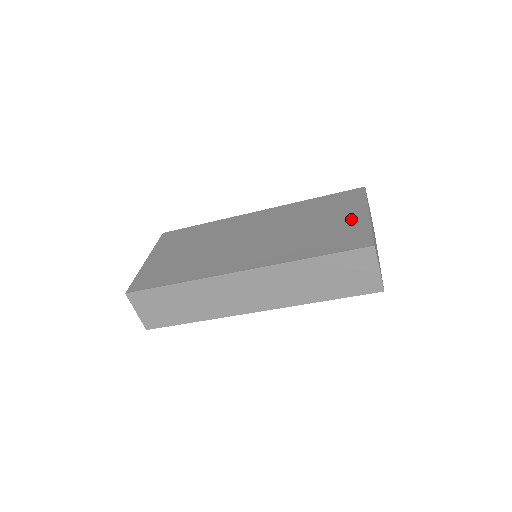
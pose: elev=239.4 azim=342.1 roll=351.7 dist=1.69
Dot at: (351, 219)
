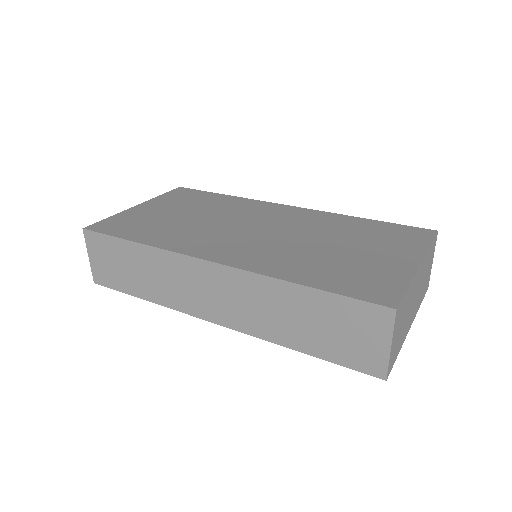
Dot at: (391, 261)
